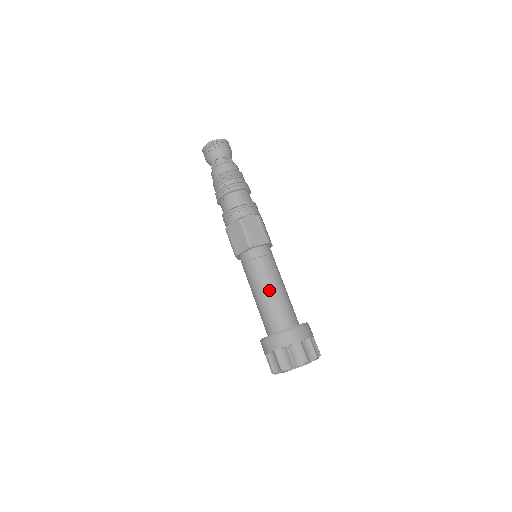
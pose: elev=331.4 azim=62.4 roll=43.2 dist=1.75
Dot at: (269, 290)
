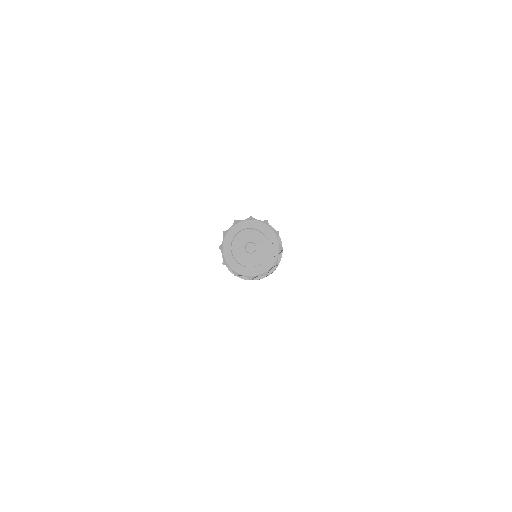
Dot at: occluded
